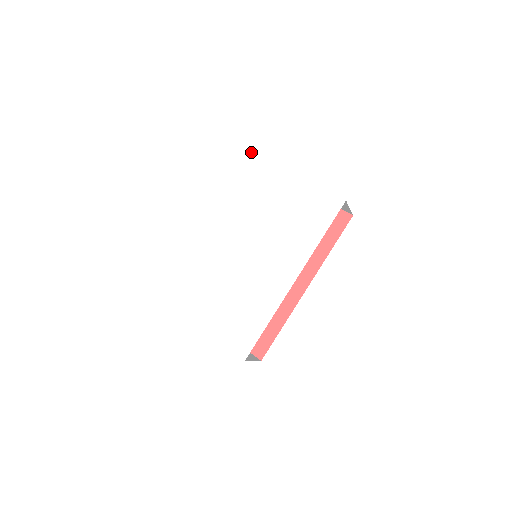
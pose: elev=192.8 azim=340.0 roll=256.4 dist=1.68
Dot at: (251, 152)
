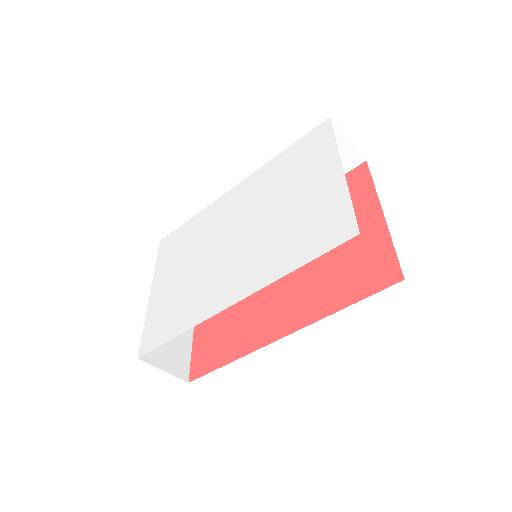
Dot at: (330, 117)
